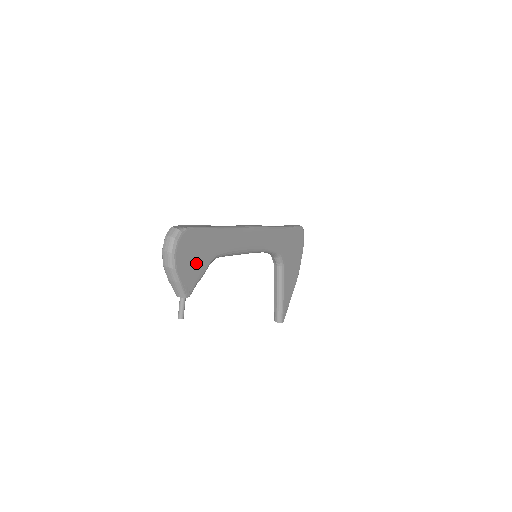
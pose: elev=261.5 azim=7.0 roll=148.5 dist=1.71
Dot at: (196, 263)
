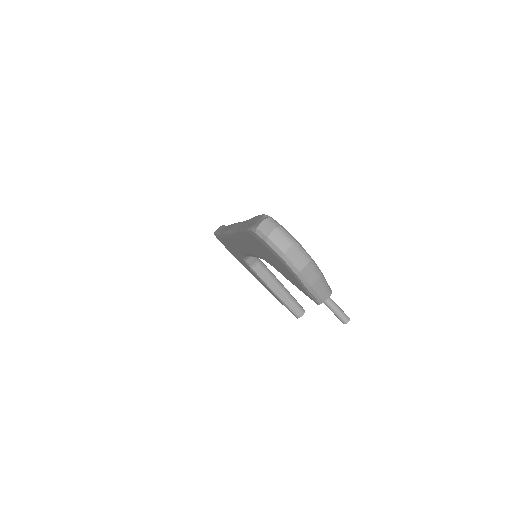
Dot at: occluded
